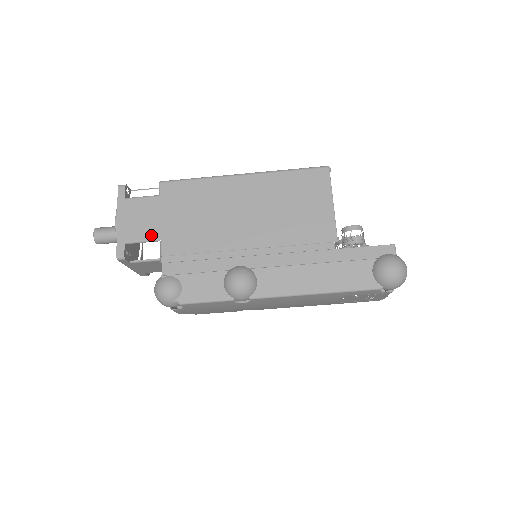
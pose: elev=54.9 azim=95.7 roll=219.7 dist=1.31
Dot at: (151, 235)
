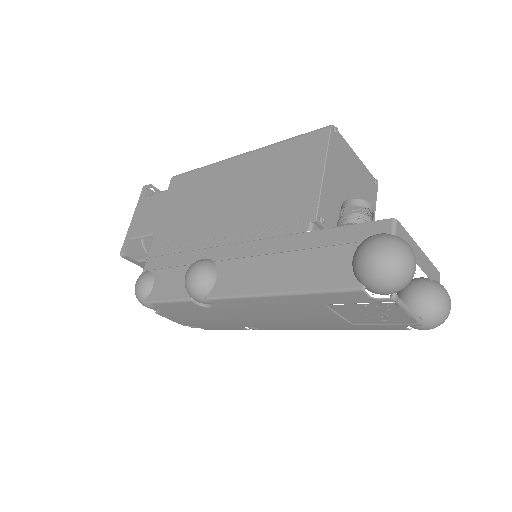
Dot at: (149, 230)
